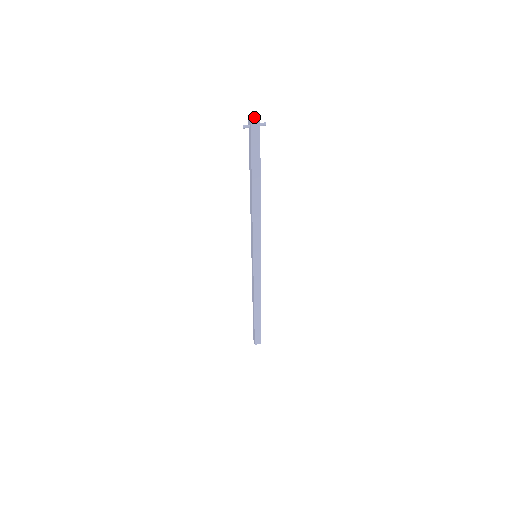
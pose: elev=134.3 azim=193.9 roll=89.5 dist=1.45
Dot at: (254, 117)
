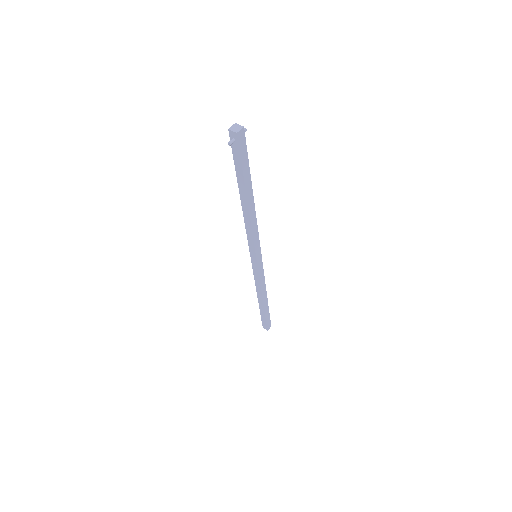
Dot at: (237, 129)
